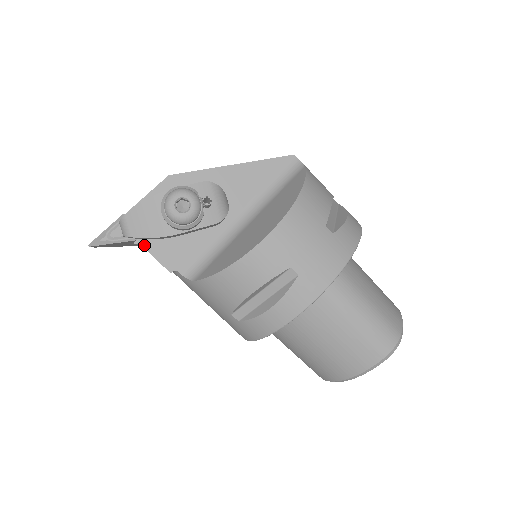
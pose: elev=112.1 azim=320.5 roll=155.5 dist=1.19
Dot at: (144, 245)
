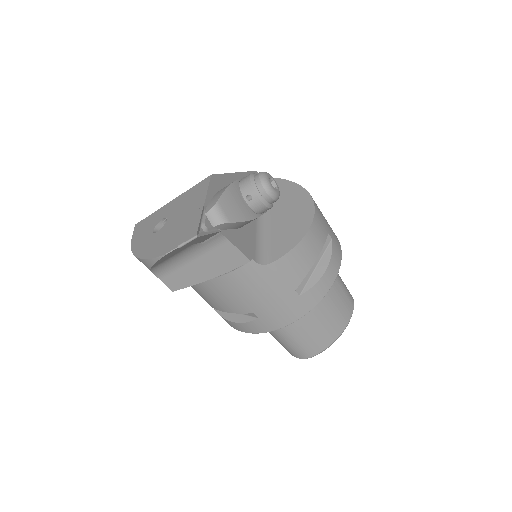
Dot at: (227, 236)
